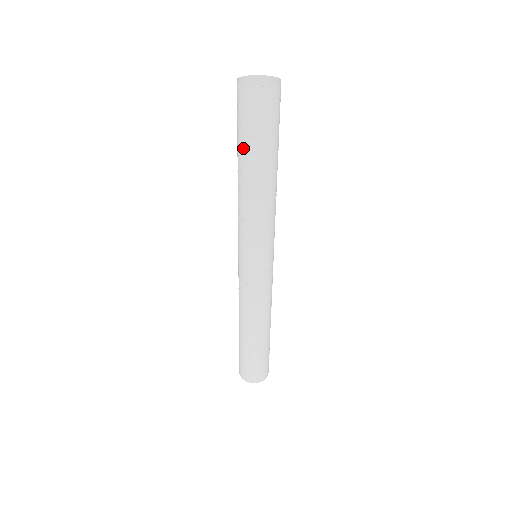
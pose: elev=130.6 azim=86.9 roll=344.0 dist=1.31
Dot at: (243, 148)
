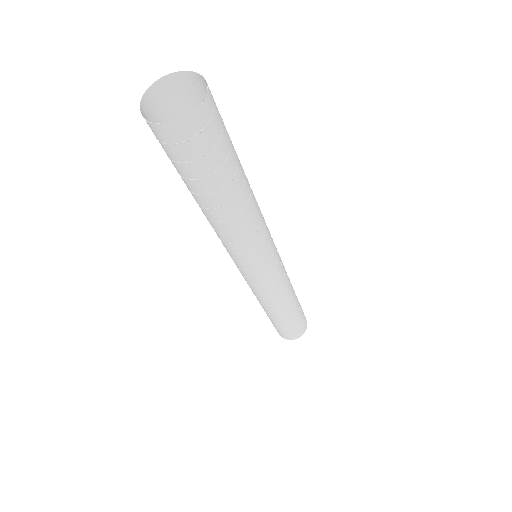
Dot at: occluded
